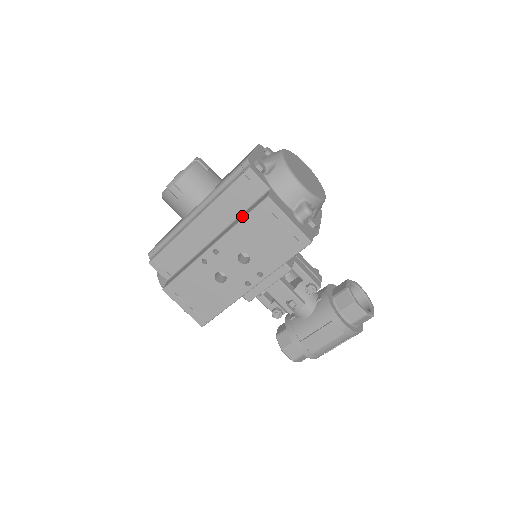
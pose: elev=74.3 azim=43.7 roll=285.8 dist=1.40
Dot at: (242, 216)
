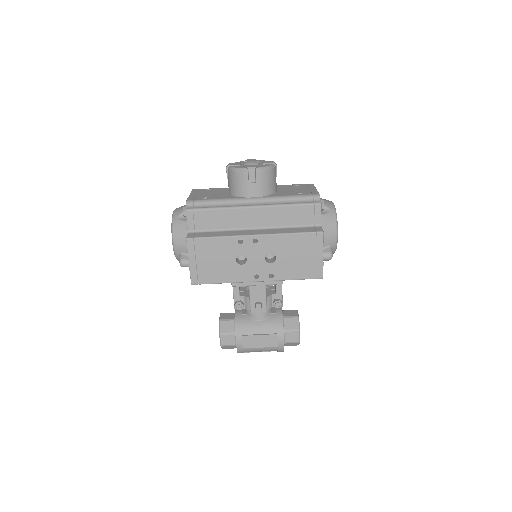
Dot at: (292, 230)
